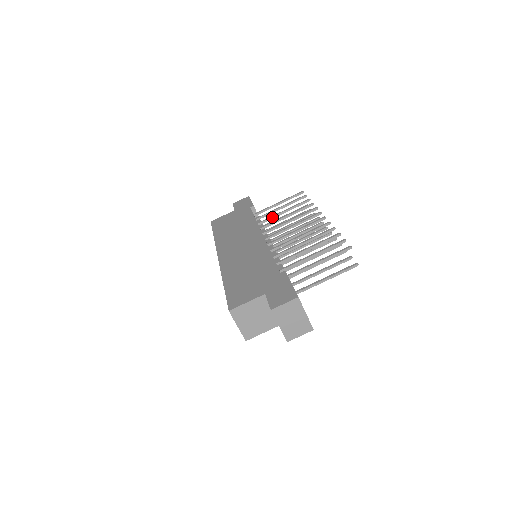
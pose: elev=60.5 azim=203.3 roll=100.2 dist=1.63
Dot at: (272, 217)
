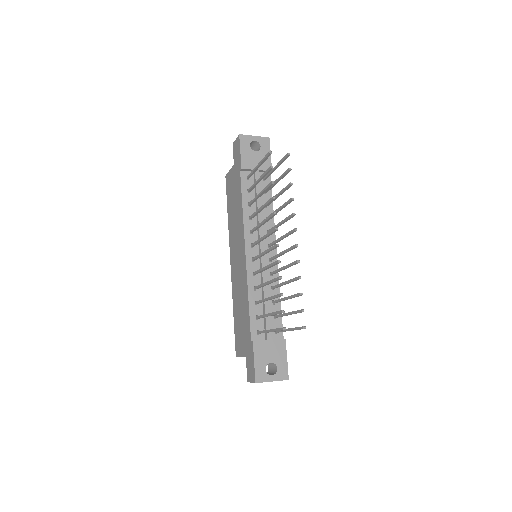
Dot at: (254, 200)
